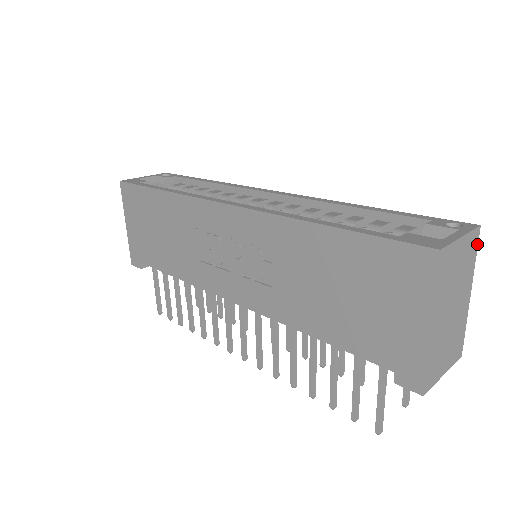
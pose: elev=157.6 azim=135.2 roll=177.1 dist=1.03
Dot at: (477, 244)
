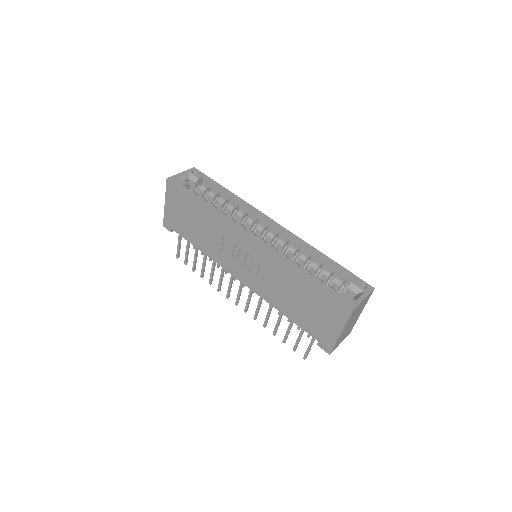
Dot at: occluded
